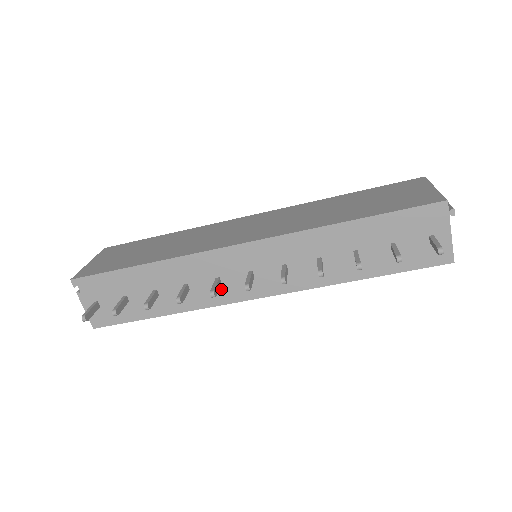
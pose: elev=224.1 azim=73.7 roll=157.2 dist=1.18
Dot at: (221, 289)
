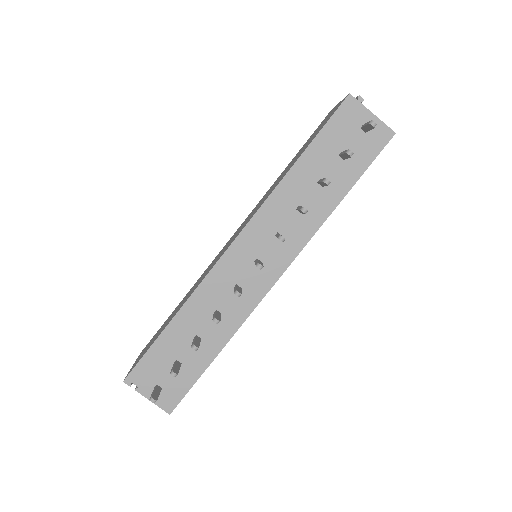
Dot at: (245, 294)
